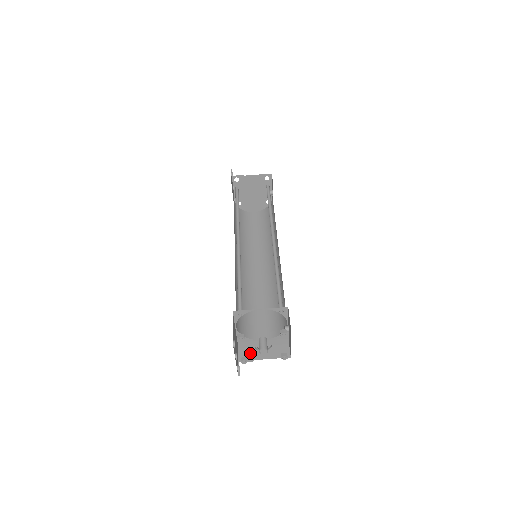
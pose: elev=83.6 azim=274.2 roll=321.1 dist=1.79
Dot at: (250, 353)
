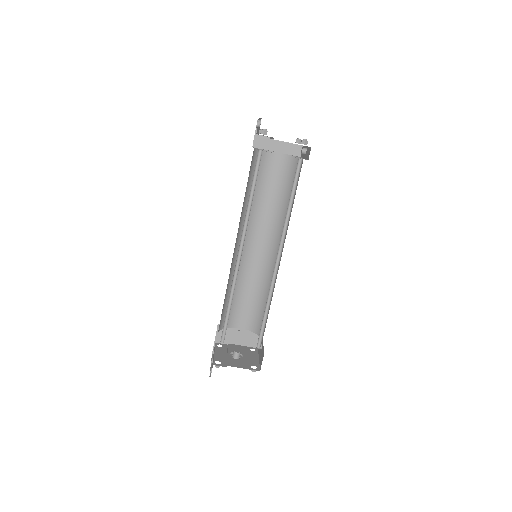
Dot at: (226, 337)
